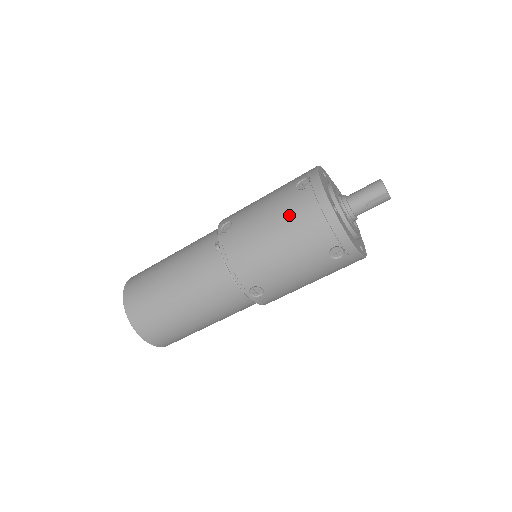
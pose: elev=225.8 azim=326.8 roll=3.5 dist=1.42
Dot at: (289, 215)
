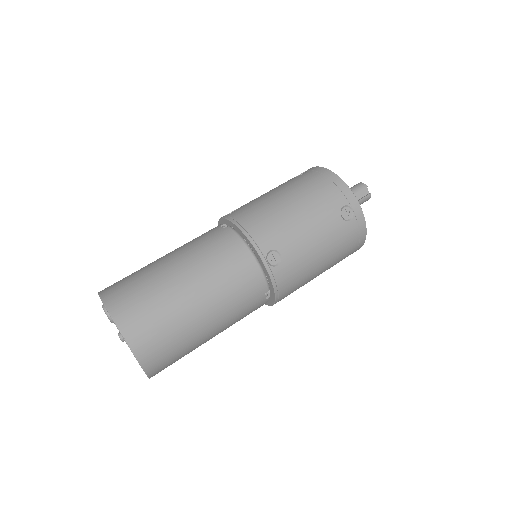
Dot at: (297, 185)
